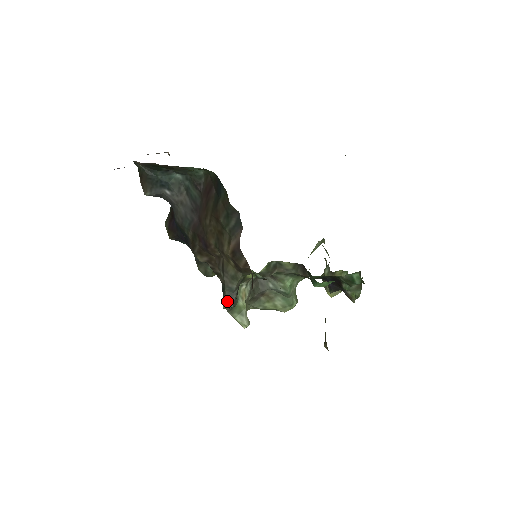
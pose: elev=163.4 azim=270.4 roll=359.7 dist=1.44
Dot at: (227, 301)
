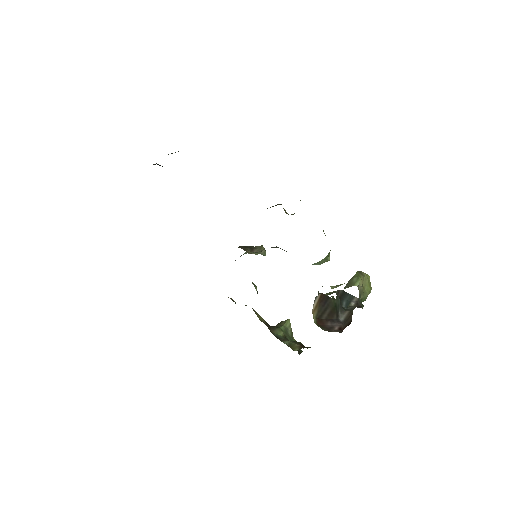
Dot at: occluded
